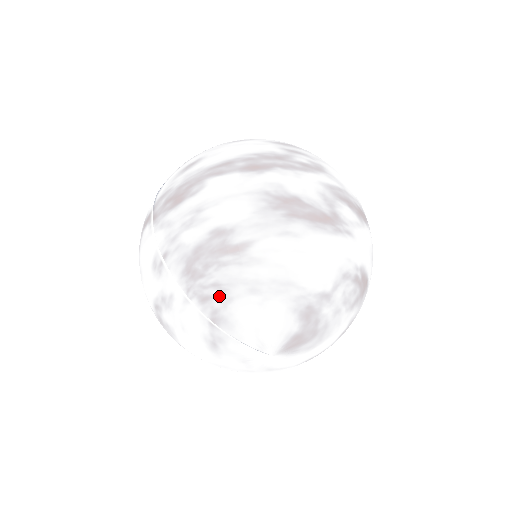
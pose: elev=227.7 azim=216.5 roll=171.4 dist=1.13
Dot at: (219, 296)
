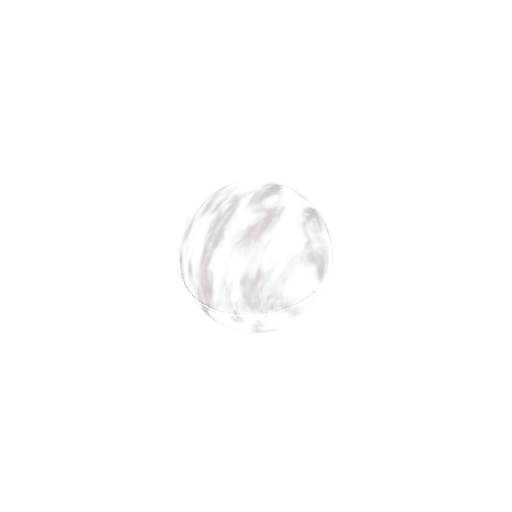
Dot at: (275, 299)
